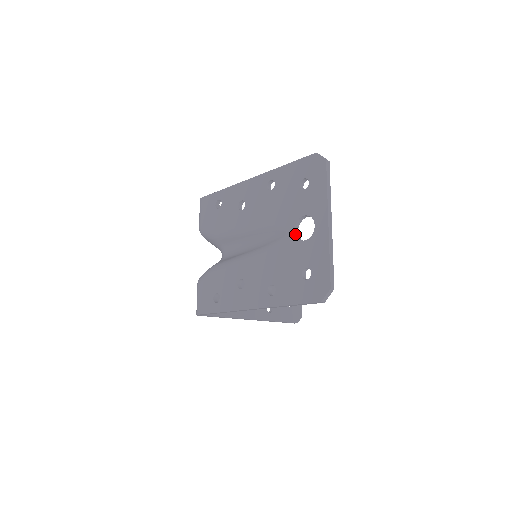
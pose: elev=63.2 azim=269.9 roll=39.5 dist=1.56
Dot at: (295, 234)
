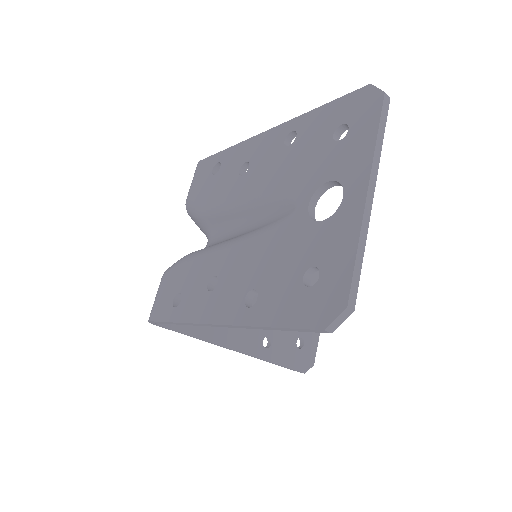
Dot at: (308, 210)
